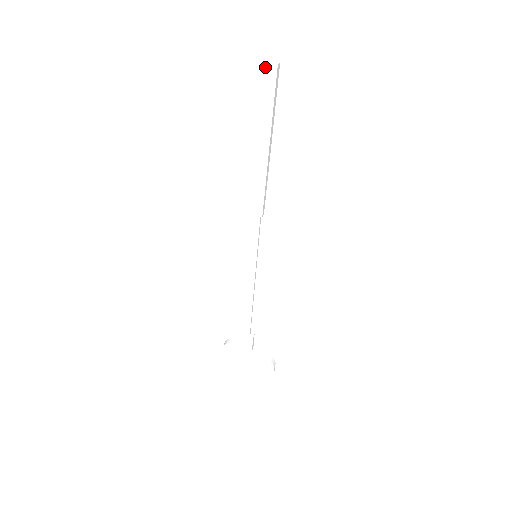
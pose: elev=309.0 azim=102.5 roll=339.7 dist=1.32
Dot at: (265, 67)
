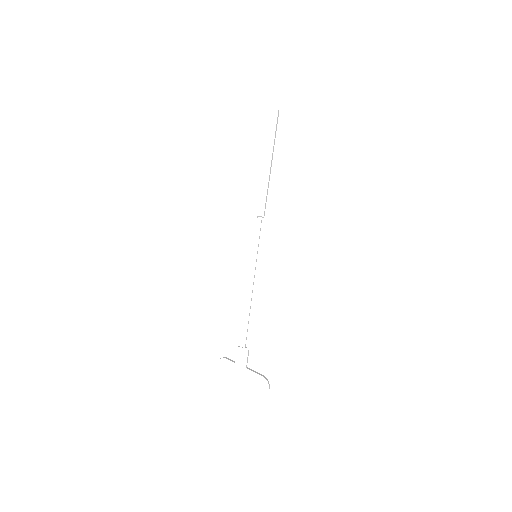
Dot at: (270, 108)
